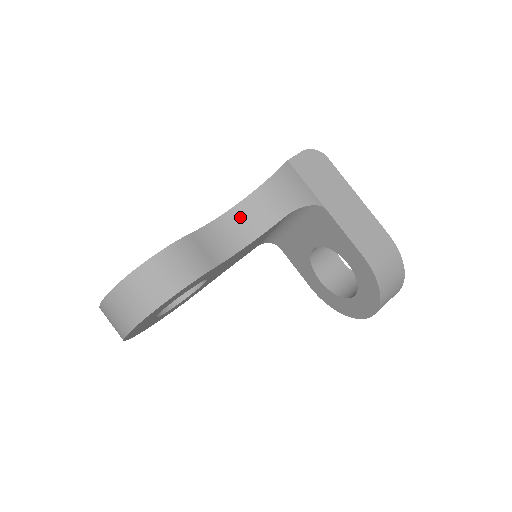
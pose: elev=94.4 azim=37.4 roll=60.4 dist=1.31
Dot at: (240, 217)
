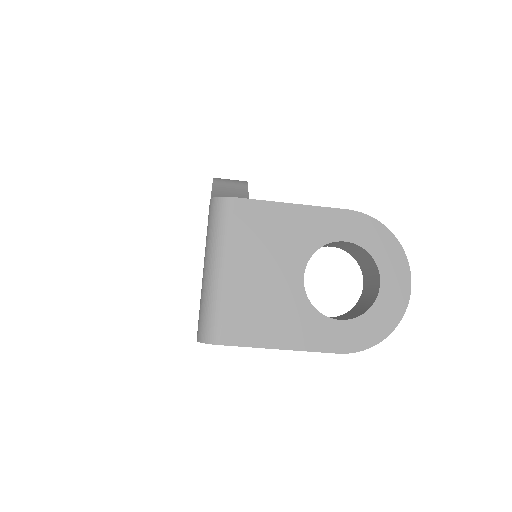
Dot at: occluded
